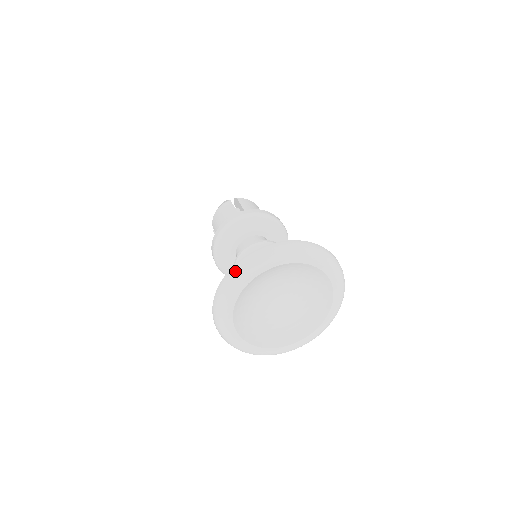
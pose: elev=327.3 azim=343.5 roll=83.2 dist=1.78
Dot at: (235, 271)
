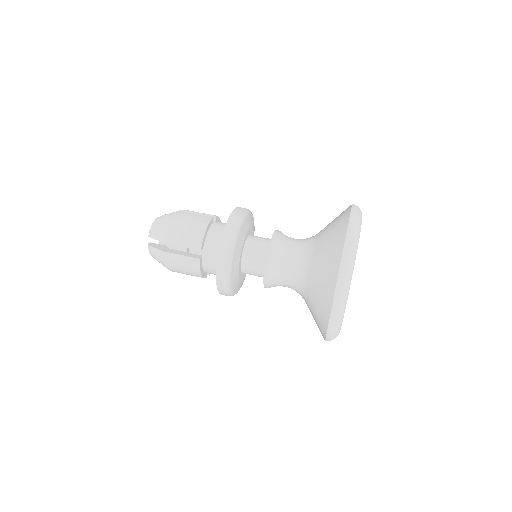
Dot at: (333, 332)
